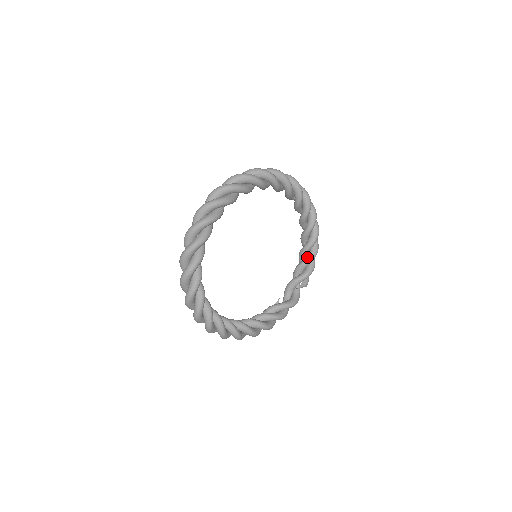
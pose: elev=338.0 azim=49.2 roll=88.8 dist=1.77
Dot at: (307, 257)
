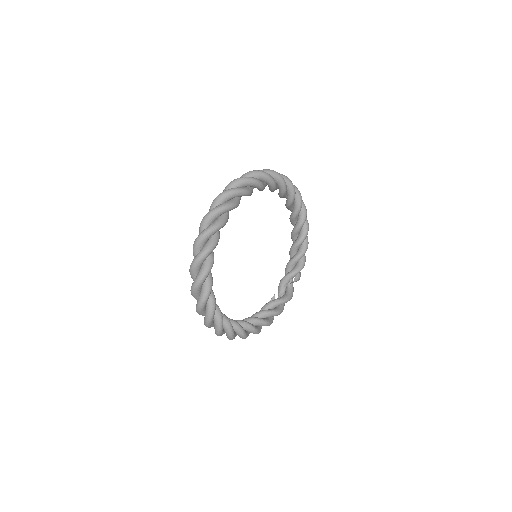
Dot at: (299, 252)
